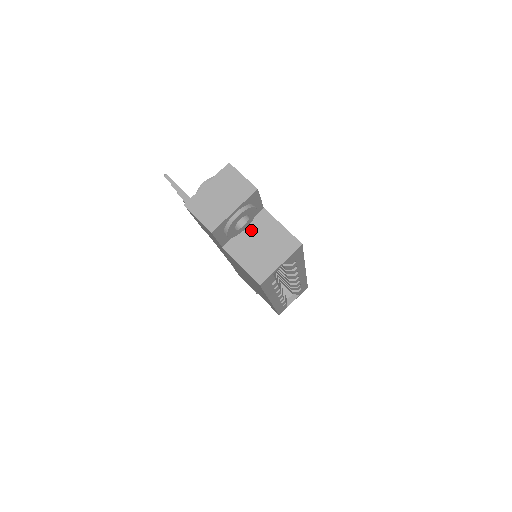
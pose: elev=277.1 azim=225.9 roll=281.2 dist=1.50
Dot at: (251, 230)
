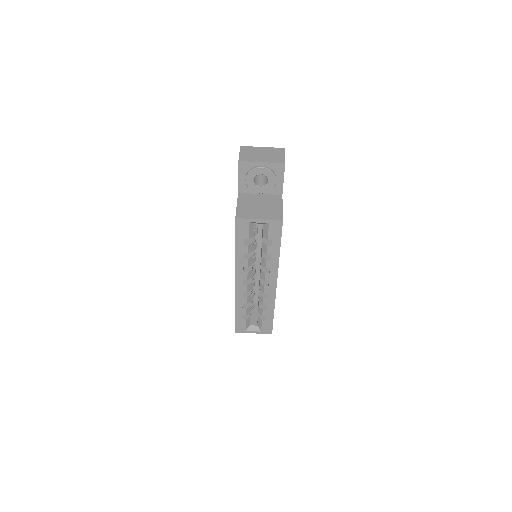
Dot at: (263, 197)
